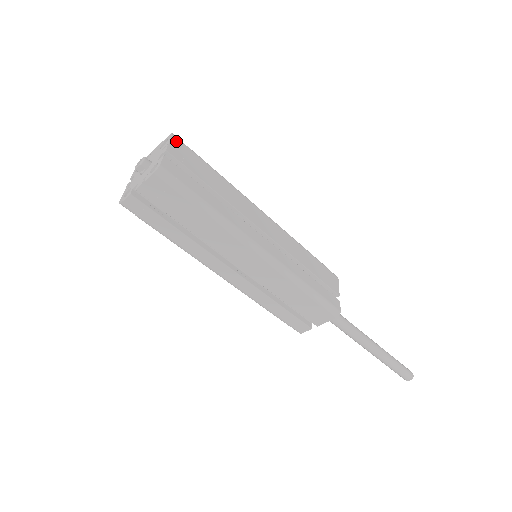
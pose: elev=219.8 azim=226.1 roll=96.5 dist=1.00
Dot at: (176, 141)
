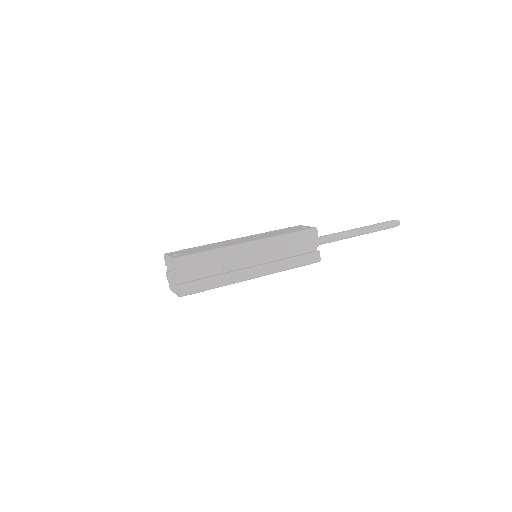
Dot at: (179, 265)
